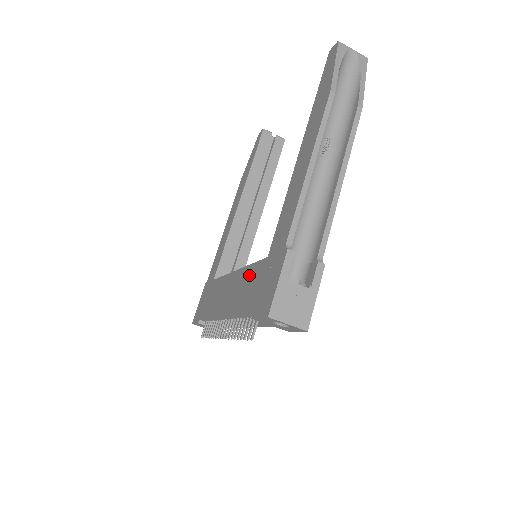
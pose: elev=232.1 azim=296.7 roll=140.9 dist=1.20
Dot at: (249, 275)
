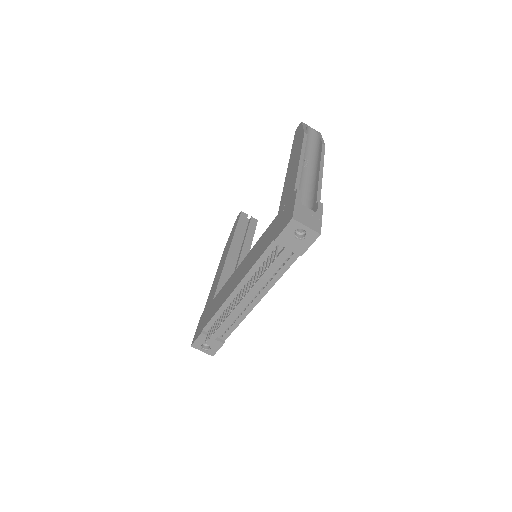
Dot at: (261, 241)
